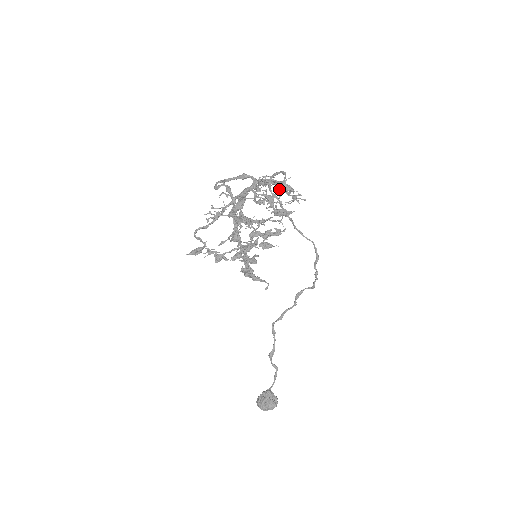
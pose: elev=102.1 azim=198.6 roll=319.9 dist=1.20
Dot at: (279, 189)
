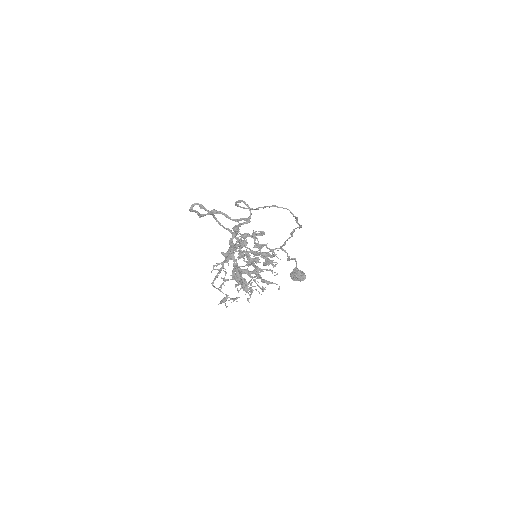
Dot at: (253, 232)
